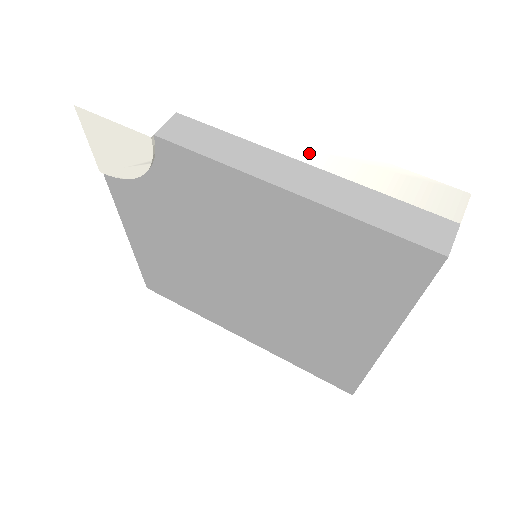
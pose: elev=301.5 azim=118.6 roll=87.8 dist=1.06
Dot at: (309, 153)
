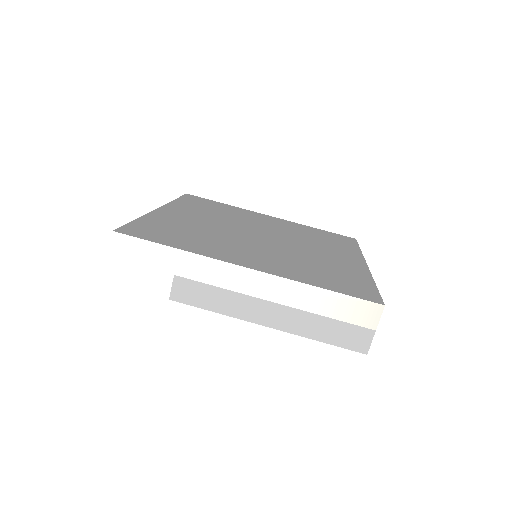
Dot at: (274, 293)
